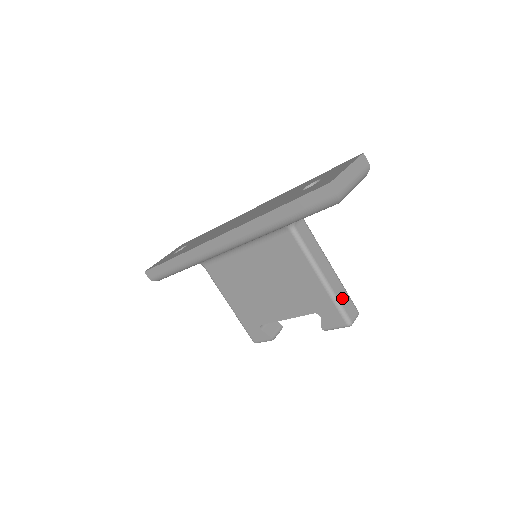
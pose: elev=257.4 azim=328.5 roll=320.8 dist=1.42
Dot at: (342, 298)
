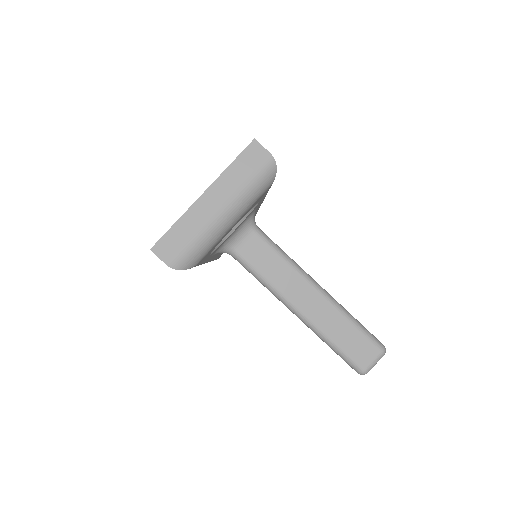
Dot at: (342, 337)
